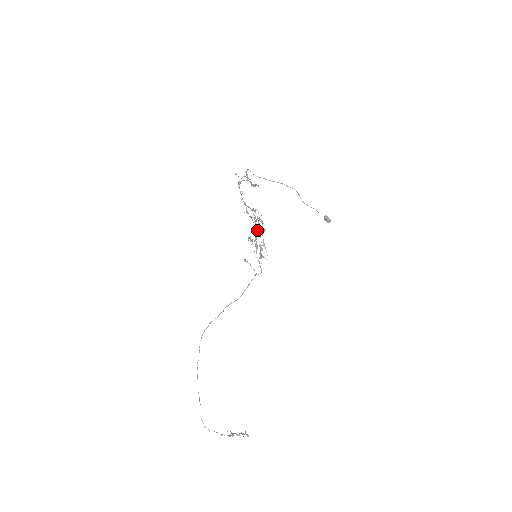
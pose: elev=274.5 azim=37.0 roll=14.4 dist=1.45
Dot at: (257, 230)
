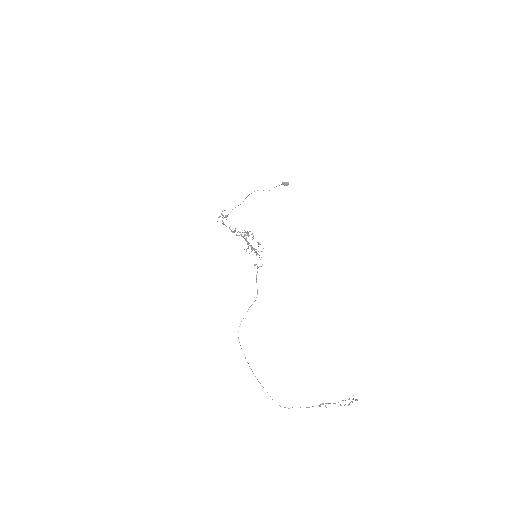
Dot at: occluded
